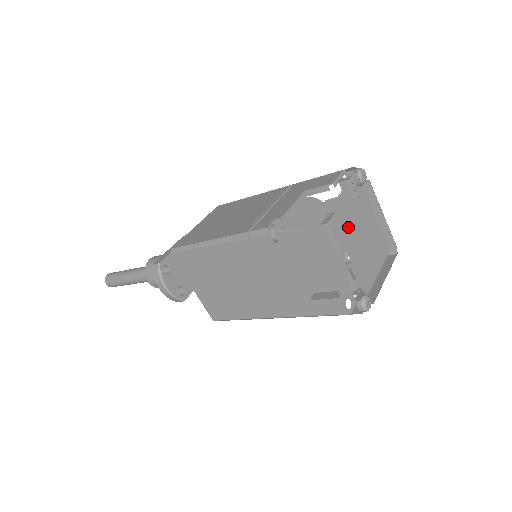
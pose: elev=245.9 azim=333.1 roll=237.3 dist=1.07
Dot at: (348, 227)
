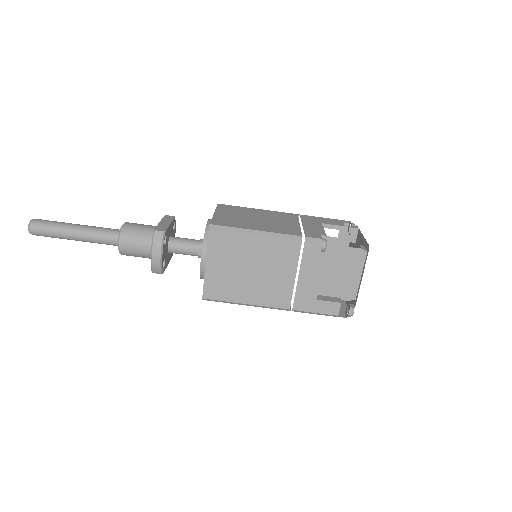
Dot at: occluded
